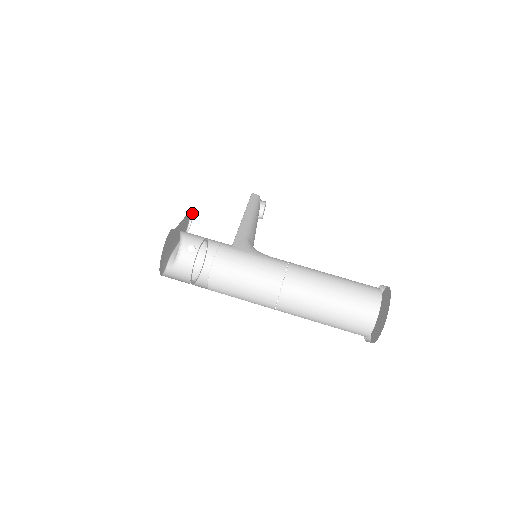
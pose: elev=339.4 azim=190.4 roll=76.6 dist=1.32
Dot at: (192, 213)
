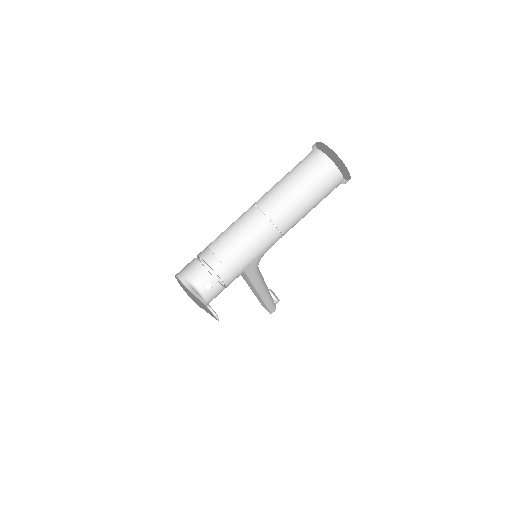
Dot at: (211, 310)
